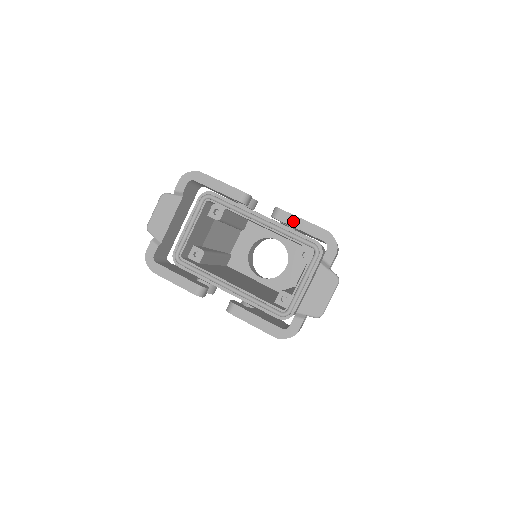
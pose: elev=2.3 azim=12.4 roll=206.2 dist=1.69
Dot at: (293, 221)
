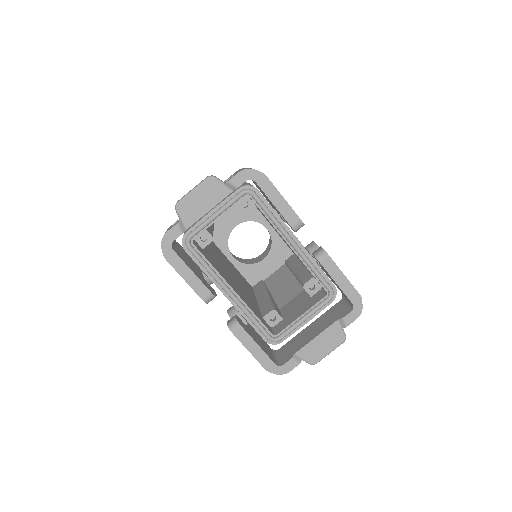
Dot at: (335, 272)
